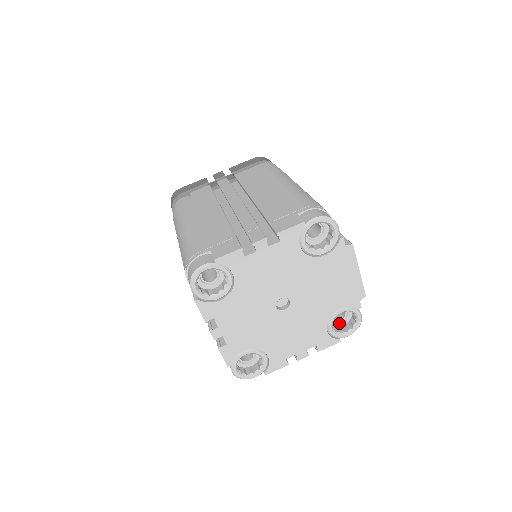
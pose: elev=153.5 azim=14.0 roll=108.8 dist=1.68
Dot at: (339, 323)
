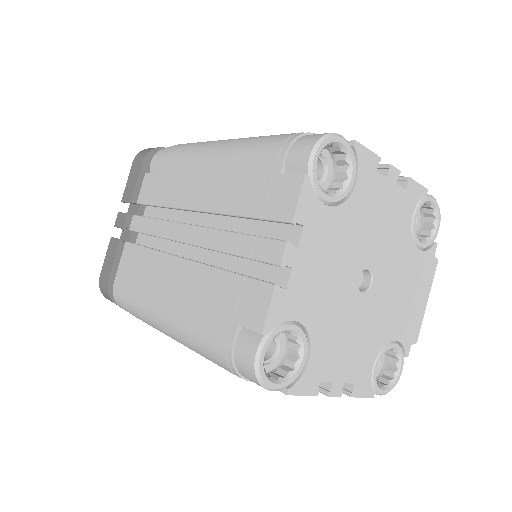
Dot at: occluded
